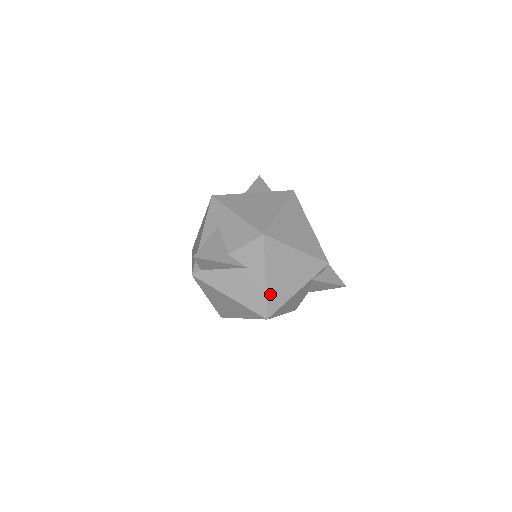
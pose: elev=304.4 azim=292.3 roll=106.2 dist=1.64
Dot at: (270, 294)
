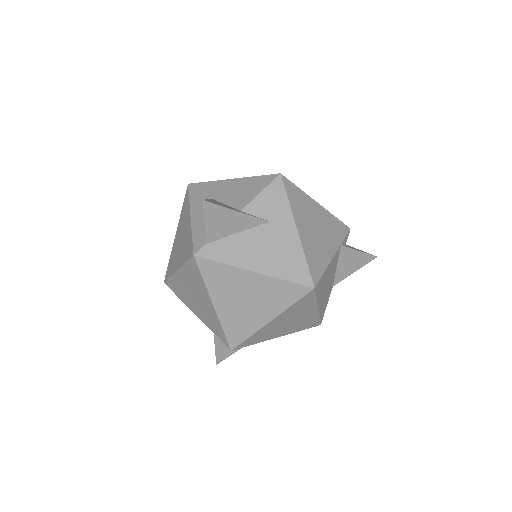
Dot at: (307, 252)
